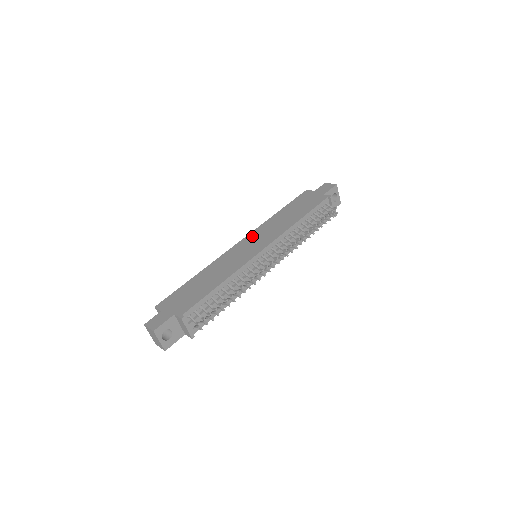
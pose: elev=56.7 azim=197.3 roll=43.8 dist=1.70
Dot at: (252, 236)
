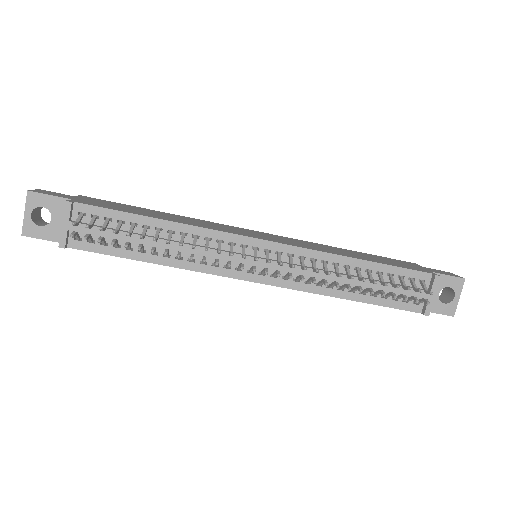
Dot at: (278, 236)
